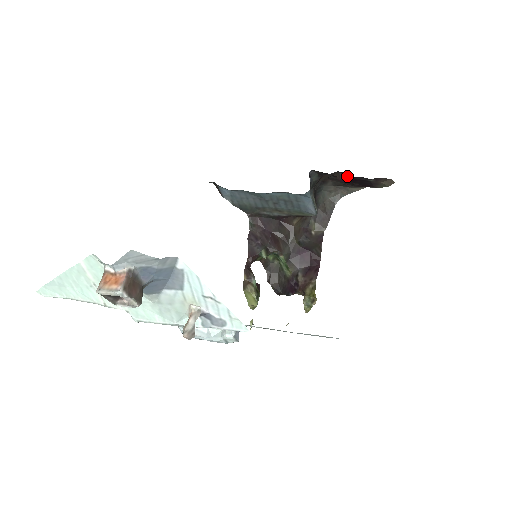
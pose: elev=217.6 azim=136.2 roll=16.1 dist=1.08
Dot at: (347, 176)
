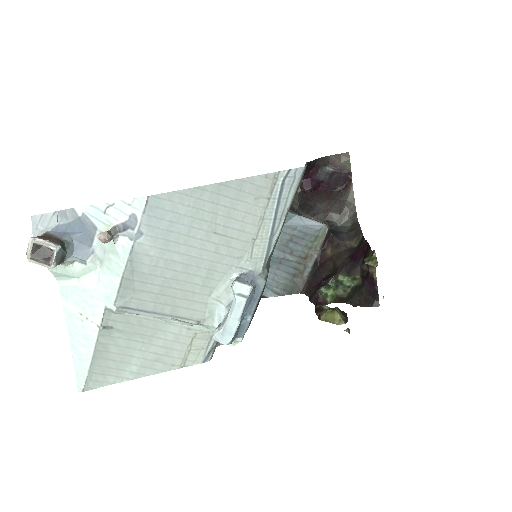
Dot at: (305, 182)
